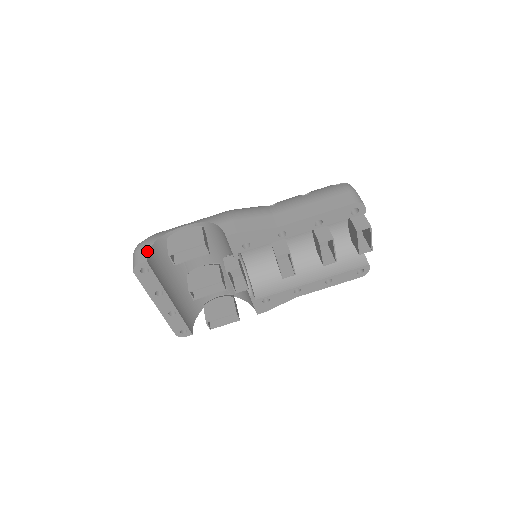
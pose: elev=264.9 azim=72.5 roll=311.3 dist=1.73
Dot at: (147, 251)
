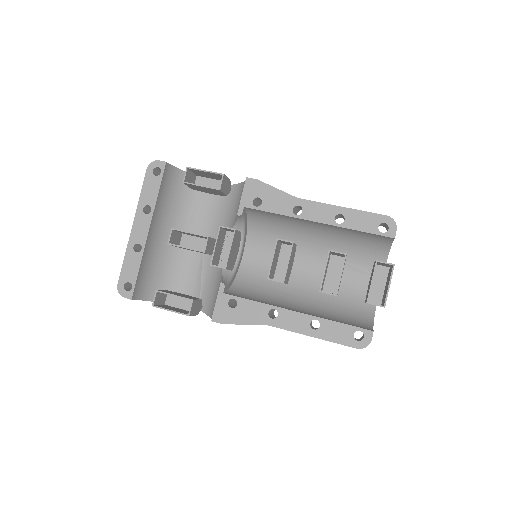
Dot at: (173, 166)
